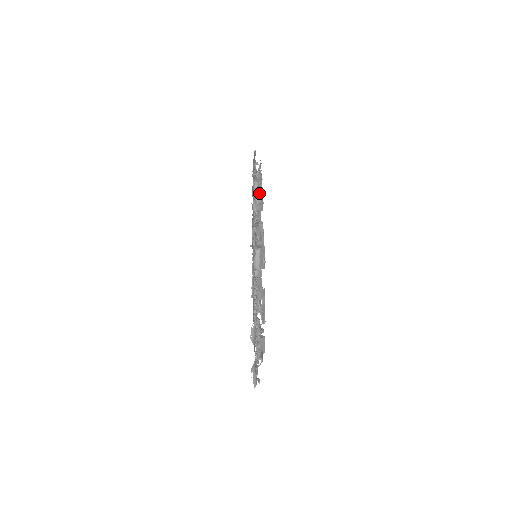
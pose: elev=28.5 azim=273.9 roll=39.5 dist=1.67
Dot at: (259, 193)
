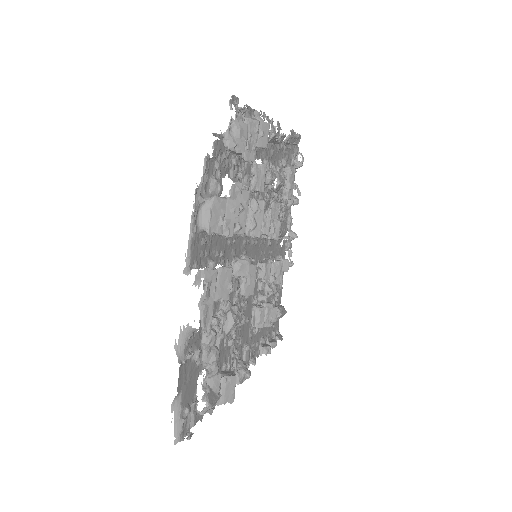
Dot at: (240, 122)
